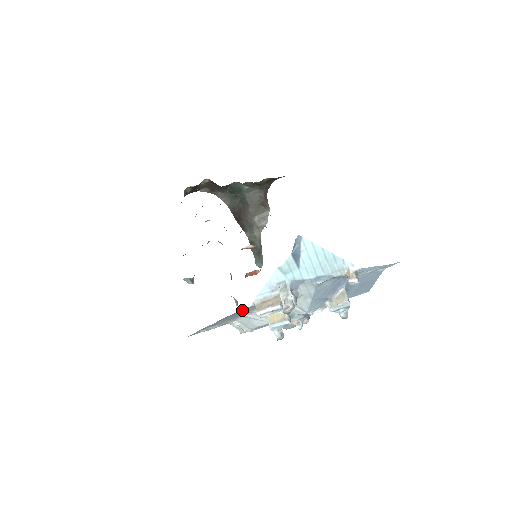
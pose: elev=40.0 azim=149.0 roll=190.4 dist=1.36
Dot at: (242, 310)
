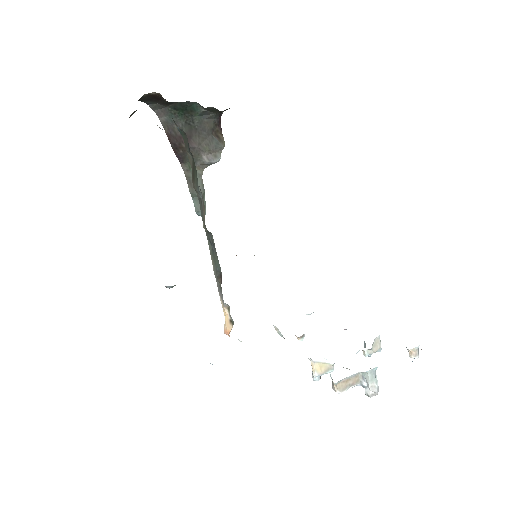
Dot at: occluded
